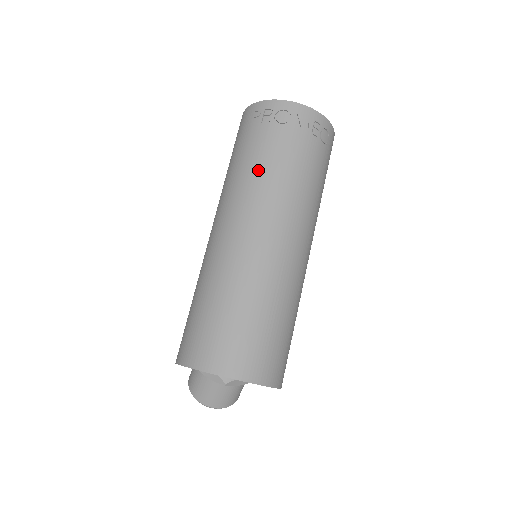
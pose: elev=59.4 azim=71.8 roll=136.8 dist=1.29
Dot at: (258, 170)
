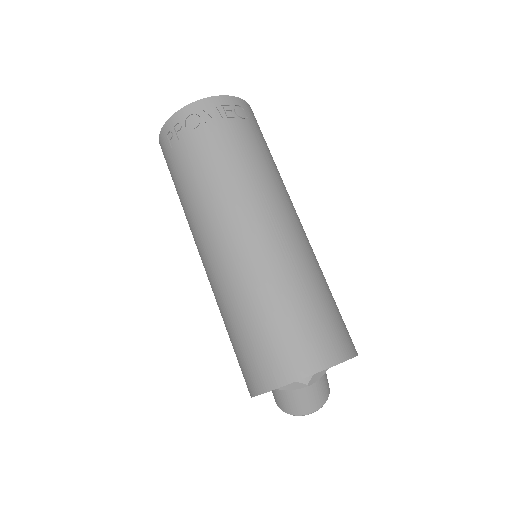
Dot at: (203, 182)
